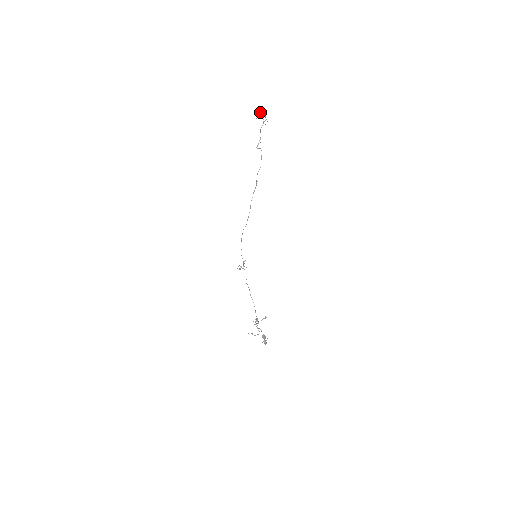
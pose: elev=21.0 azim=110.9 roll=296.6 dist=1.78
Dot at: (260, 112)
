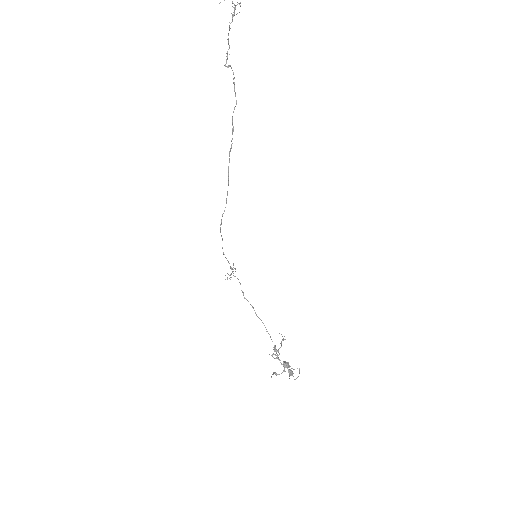
Dot at: out of frame
